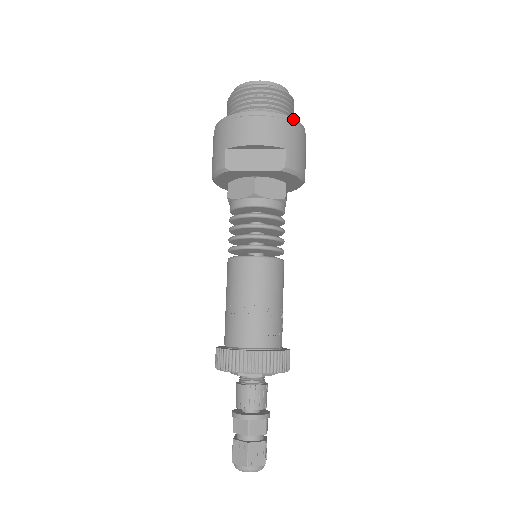
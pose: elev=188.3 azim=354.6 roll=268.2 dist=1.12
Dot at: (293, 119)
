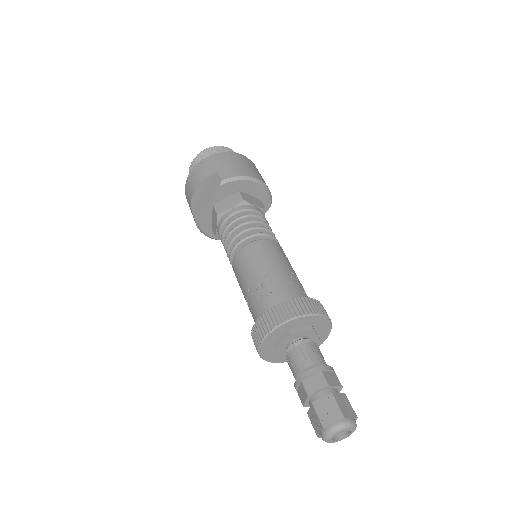
Dot at: (218, 154)
